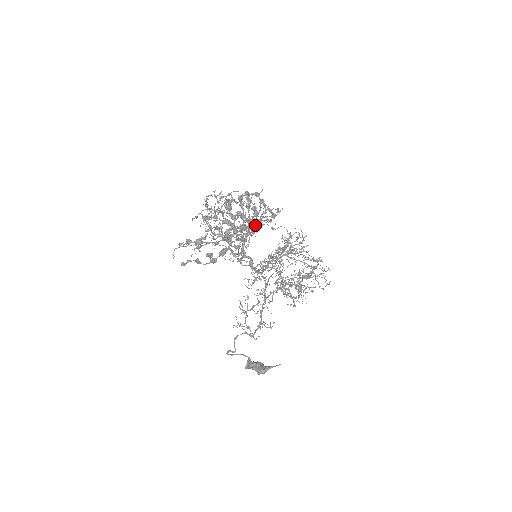
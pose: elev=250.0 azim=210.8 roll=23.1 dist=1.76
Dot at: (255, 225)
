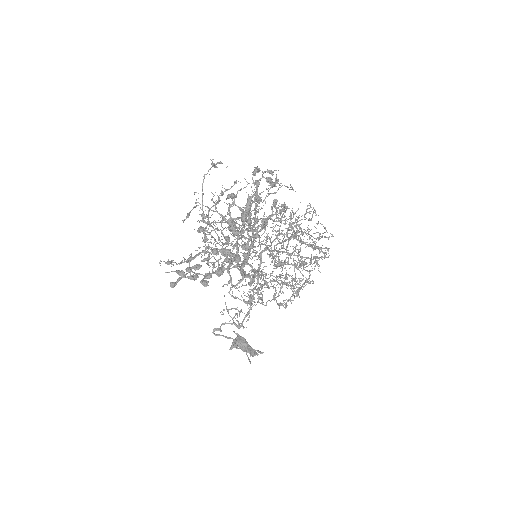
Dot at: occluded
